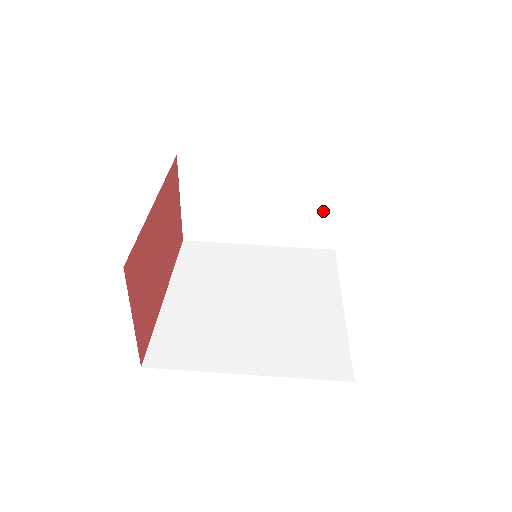
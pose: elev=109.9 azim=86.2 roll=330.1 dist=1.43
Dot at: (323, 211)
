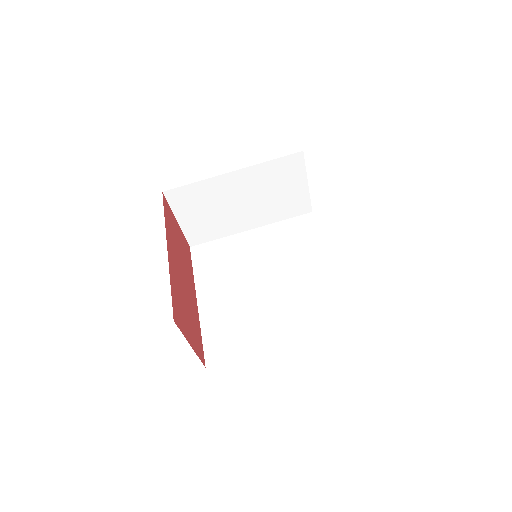
Dot at: (293, 189)
